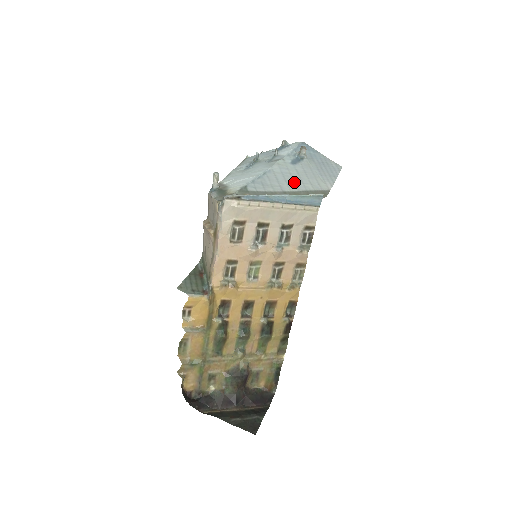
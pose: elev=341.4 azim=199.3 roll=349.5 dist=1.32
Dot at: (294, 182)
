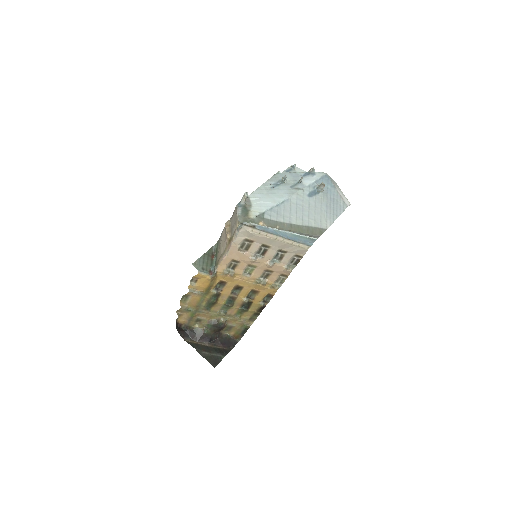
Dot at: (302, 215)
